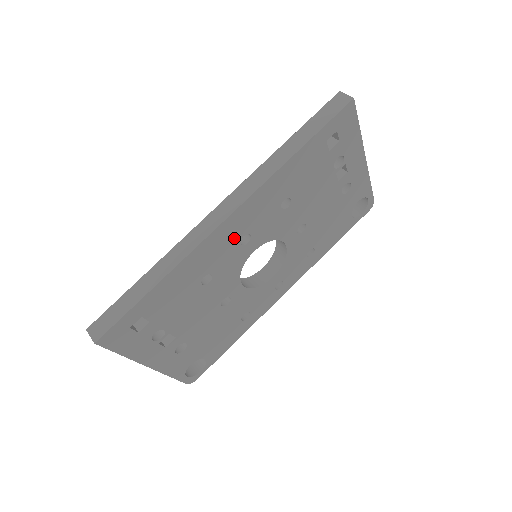
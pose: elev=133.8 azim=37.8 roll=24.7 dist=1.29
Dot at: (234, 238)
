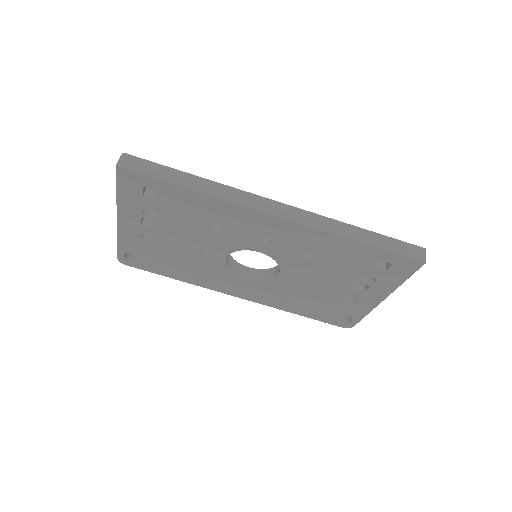
Dot at: (262, 230)
